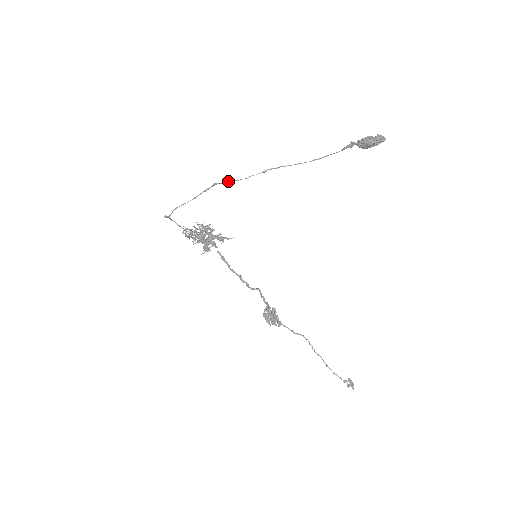
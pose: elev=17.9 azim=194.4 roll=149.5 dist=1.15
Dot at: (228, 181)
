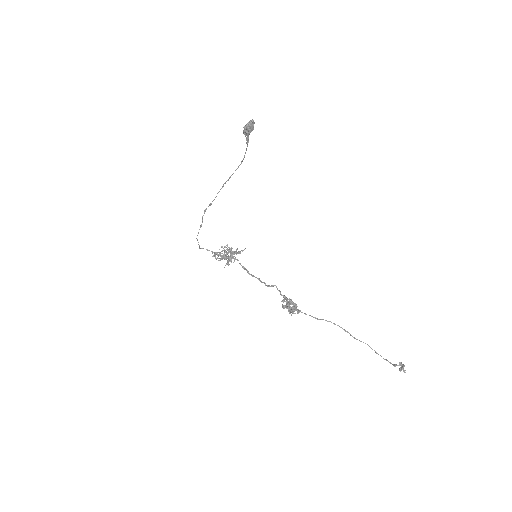
Dot at: (210, 204)
